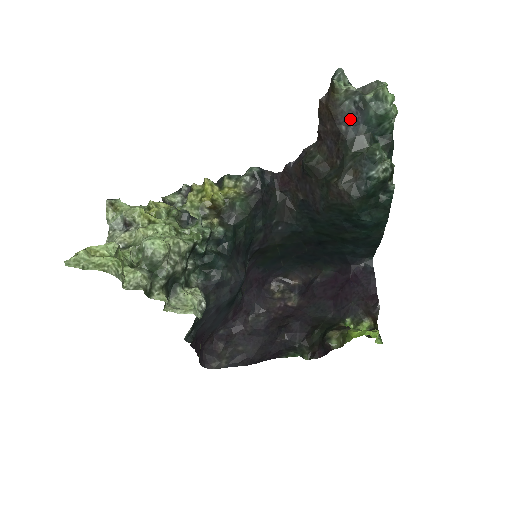
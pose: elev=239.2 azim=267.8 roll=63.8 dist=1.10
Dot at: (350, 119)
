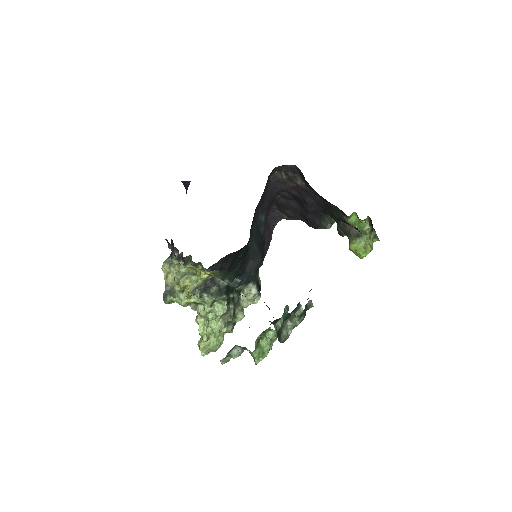
Dot at: occluded
